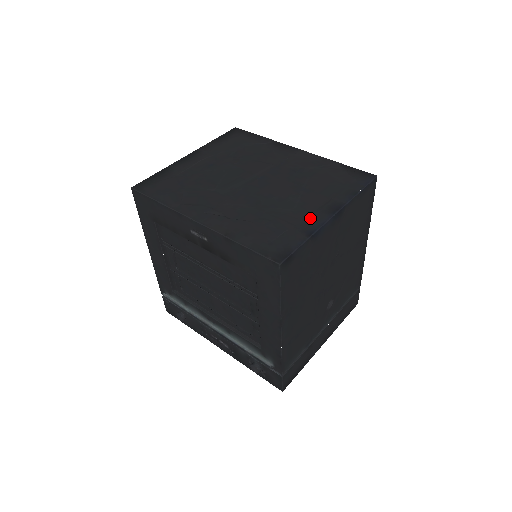
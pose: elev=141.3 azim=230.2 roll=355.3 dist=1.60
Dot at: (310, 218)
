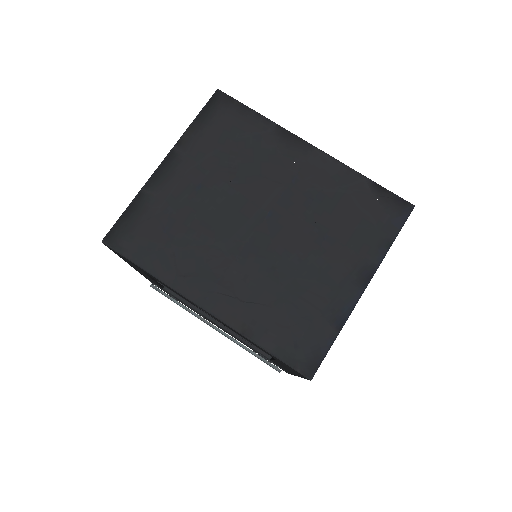
Dot at: (338, 296)
